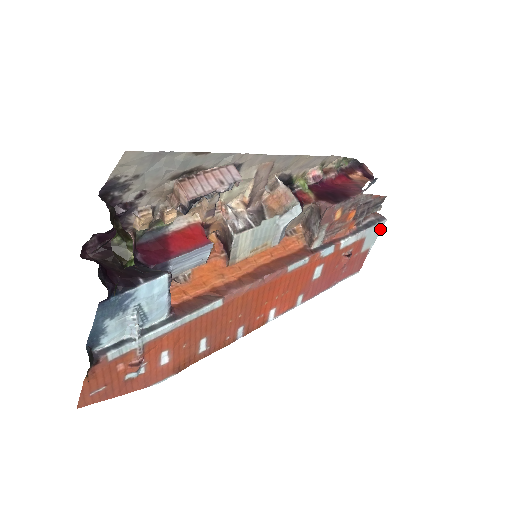
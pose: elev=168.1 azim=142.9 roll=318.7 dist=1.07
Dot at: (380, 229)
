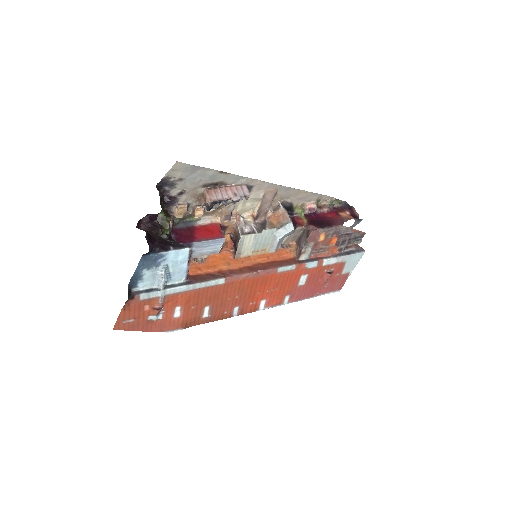
Dot at: (359, 258)
